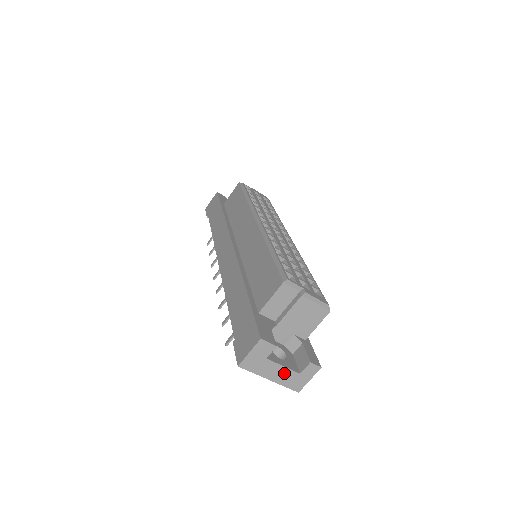
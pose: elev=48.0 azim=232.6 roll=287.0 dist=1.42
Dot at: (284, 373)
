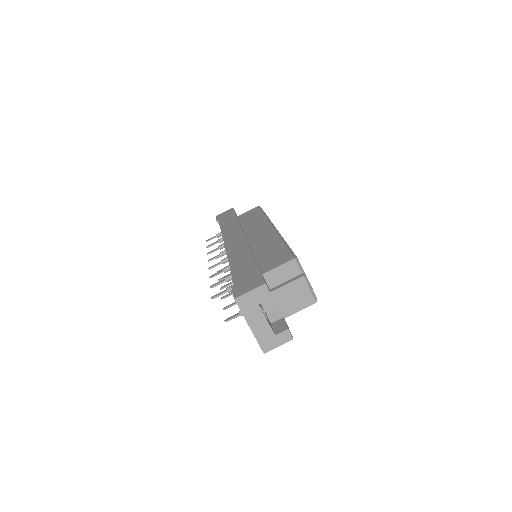
Dot at: (264, 327)
